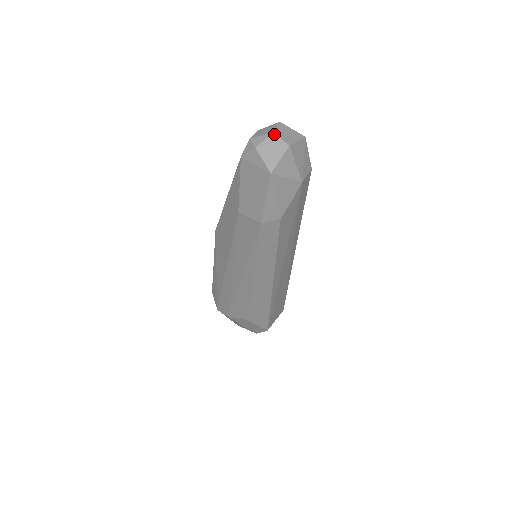
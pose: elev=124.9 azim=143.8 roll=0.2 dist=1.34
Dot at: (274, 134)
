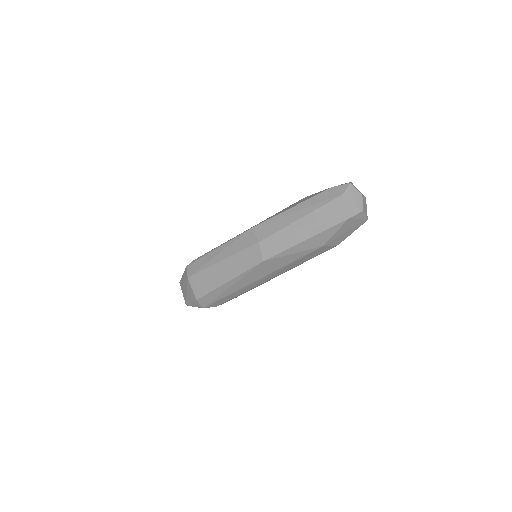
Dot at: (363, 196)
